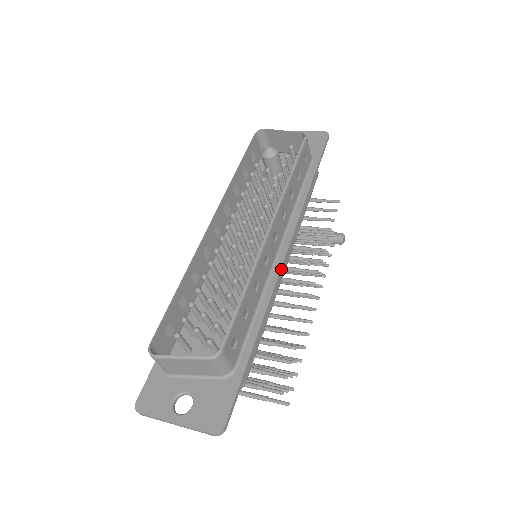
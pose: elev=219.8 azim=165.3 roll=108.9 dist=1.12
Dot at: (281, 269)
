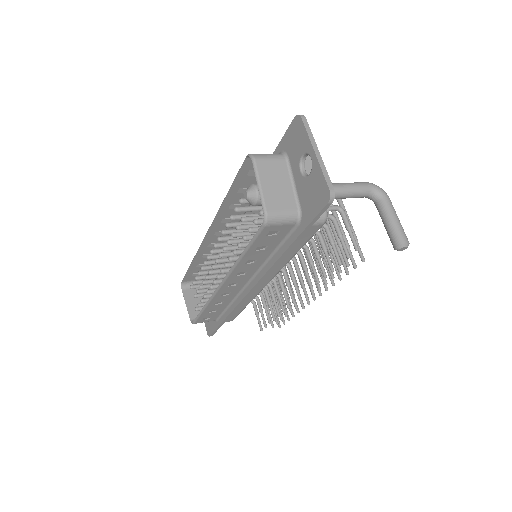
Dot at: (244, 298)
